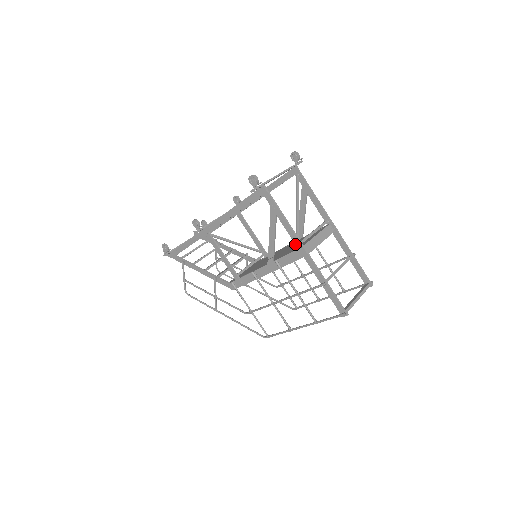
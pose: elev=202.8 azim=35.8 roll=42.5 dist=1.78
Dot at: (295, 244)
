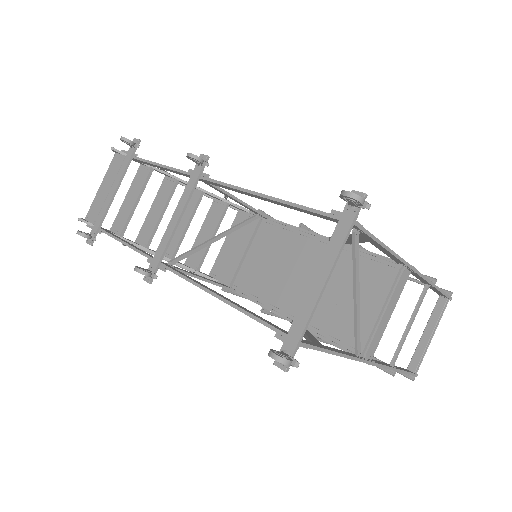
Dot at: occluded
